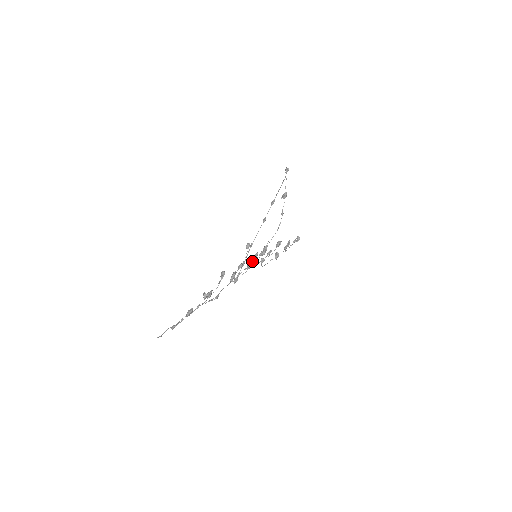
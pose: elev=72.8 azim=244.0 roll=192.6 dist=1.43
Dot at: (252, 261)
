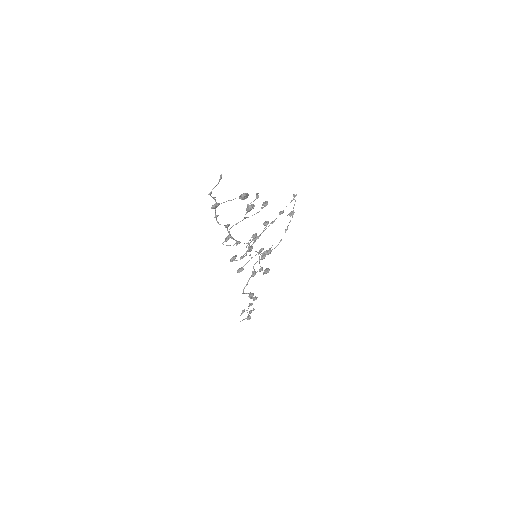
Dot at: (256, 254)
